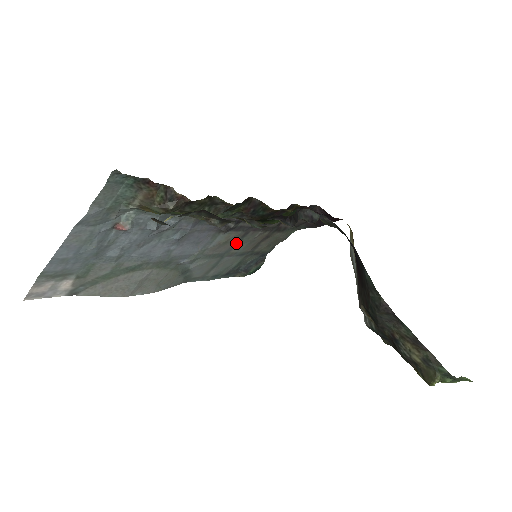
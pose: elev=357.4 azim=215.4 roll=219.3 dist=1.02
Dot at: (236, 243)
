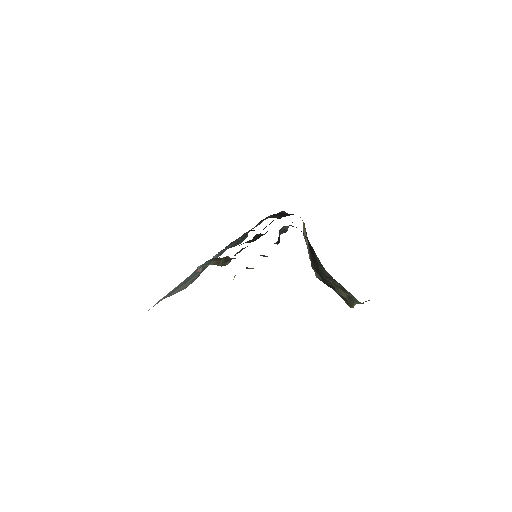
Dot at: occluded
